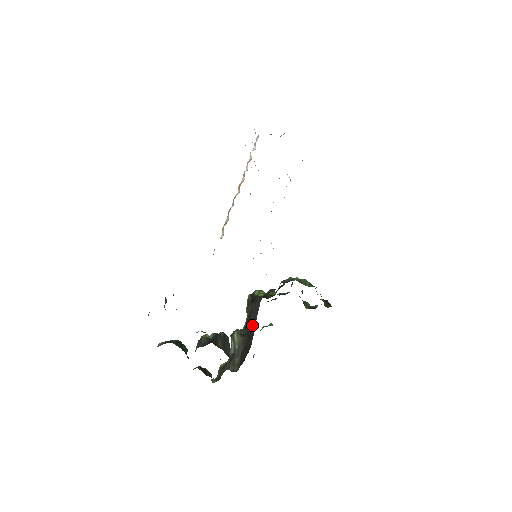
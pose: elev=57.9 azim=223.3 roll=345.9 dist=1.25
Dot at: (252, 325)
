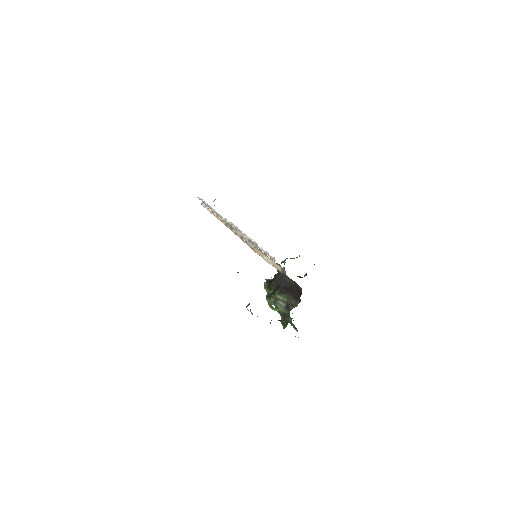
Dot at: (286, 285)
